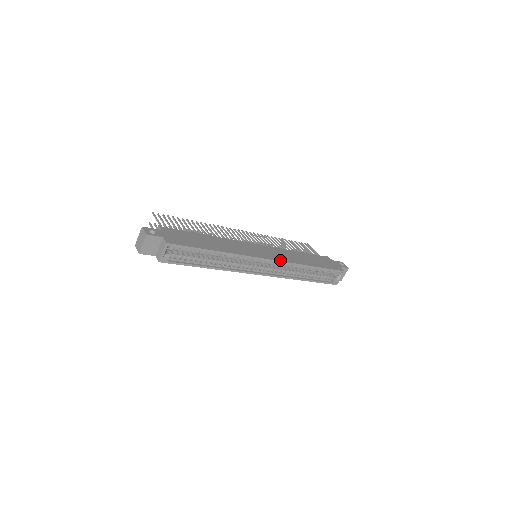
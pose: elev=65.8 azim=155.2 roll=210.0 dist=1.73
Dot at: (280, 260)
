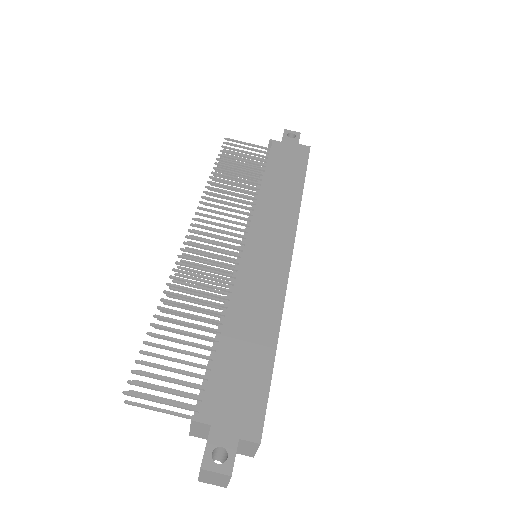
Dot at: (293, 236)
